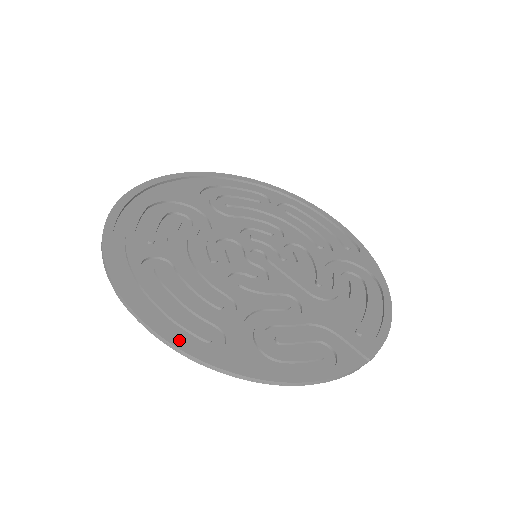
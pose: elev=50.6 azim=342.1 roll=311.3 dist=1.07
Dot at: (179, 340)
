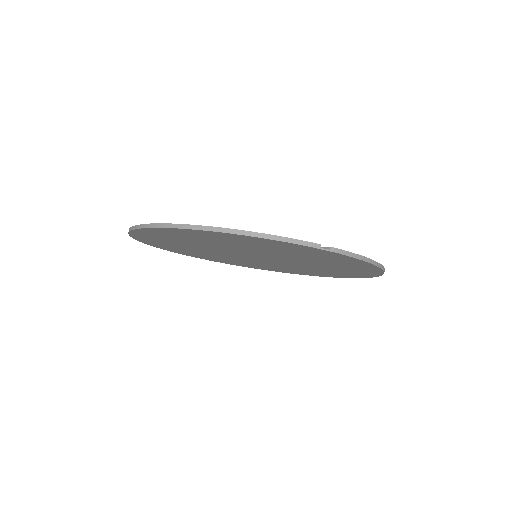
Dot at: occluded
